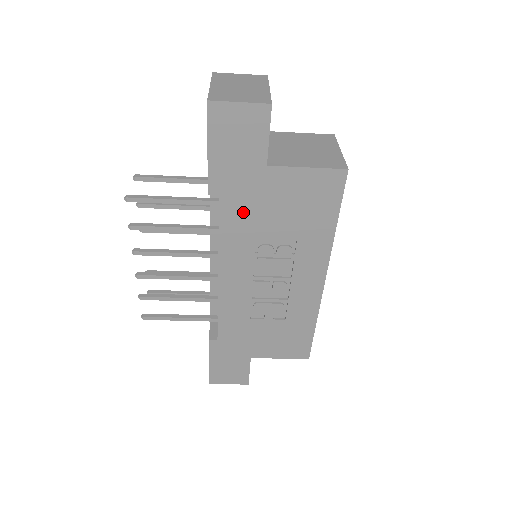
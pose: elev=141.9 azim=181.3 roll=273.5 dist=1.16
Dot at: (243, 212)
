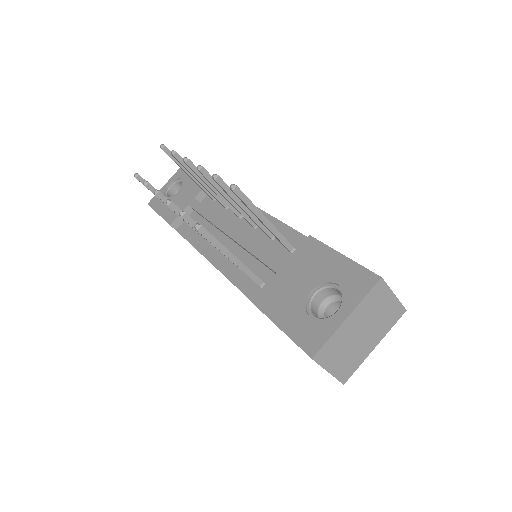
Dot at: occluded
